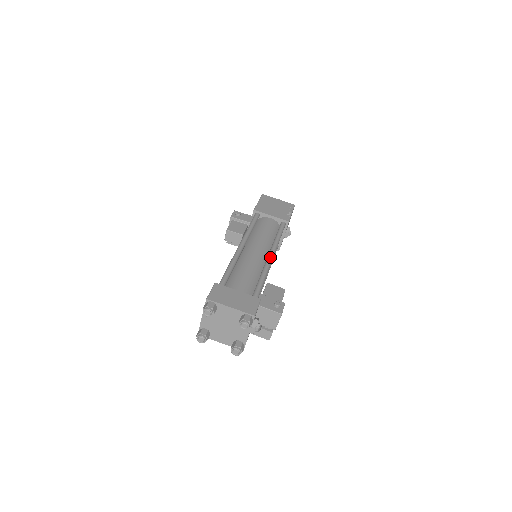
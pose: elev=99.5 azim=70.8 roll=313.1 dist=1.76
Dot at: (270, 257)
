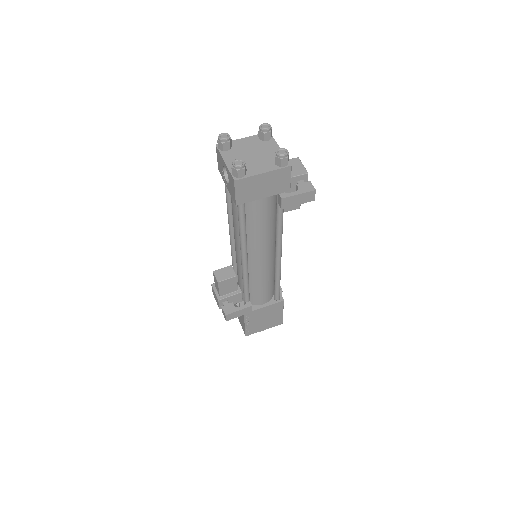
Dot at: occluded
